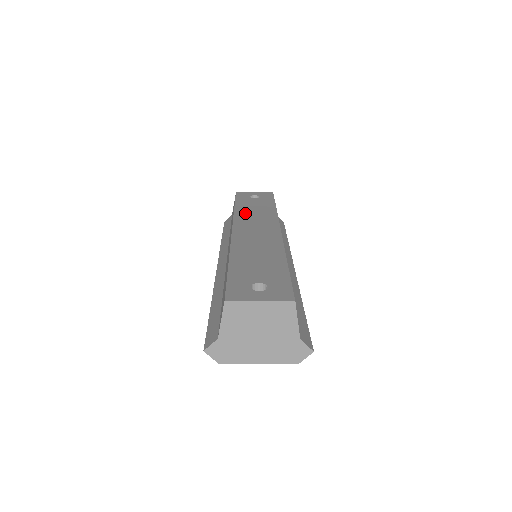
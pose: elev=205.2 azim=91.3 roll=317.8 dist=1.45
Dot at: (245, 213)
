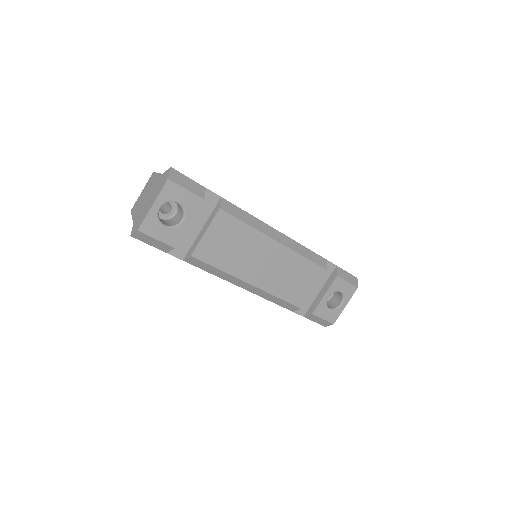
Dot at: occluded
